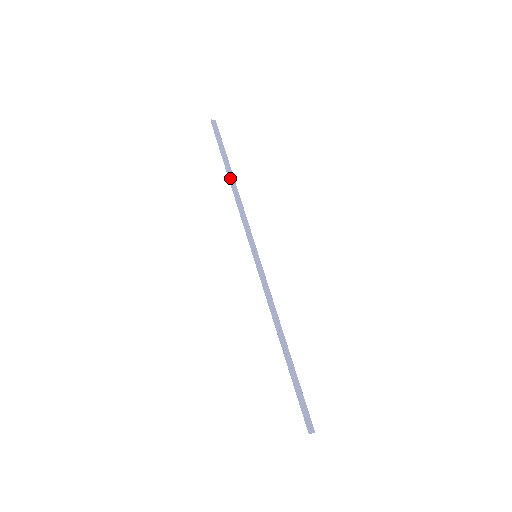
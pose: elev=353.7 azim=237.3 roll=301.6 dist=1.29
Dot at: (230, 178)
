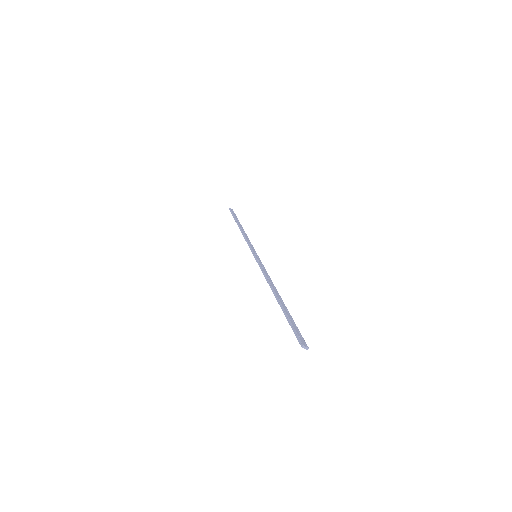
Dot at: (240, 226)
